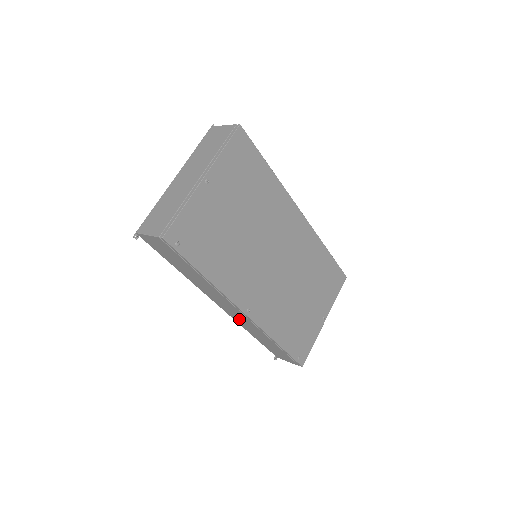
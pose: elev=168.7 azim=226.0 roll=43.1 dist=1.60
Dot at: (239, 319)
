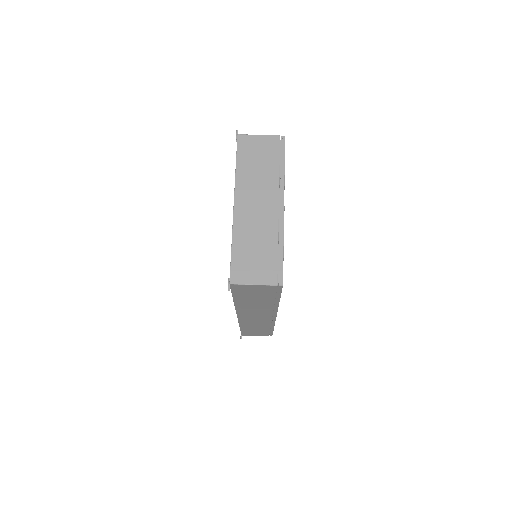
Dot at: (251, 321)
